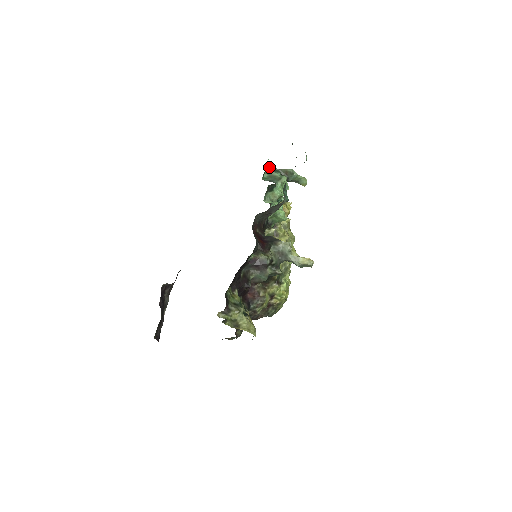
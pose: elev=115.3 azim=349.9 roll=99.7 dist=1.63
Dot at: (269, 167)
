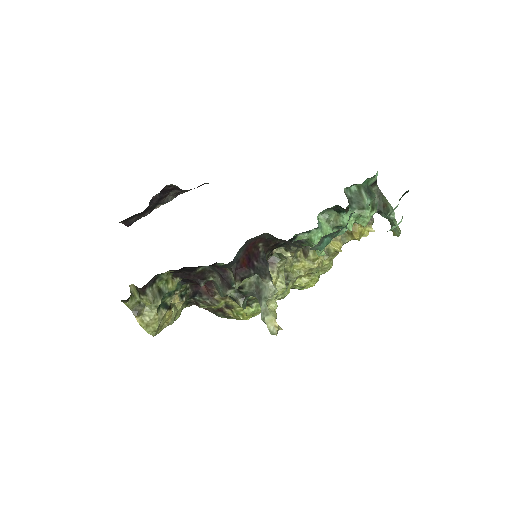
Dot at: (370, 182)
